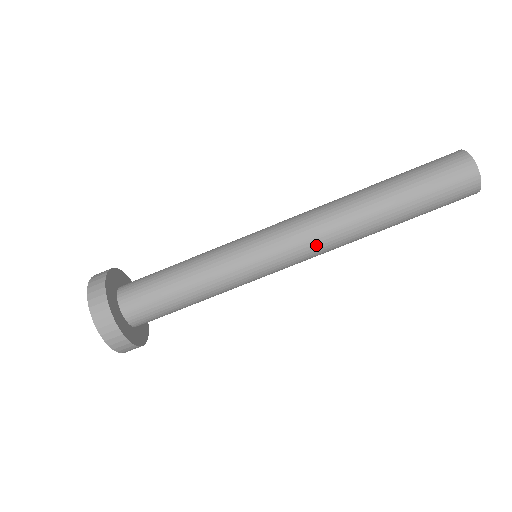
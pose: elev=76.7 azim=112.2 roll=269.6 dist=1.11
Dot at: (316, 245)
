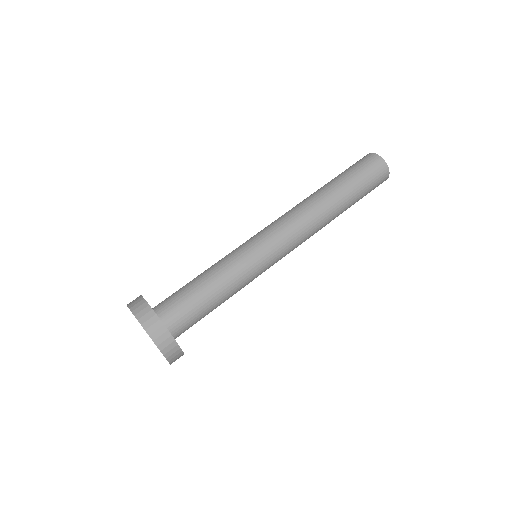
Dot at: (296, 227)
